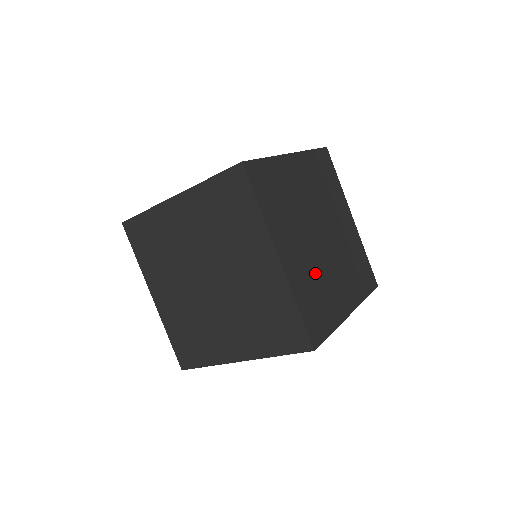
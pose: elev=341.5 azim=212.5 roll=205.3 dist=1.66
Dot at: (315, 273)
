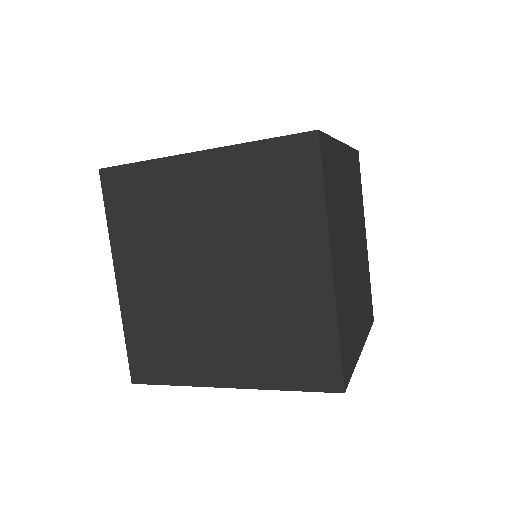
Dot at: (348, 294)
